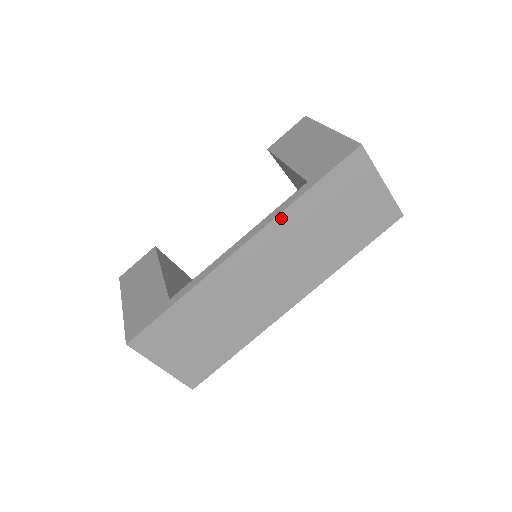
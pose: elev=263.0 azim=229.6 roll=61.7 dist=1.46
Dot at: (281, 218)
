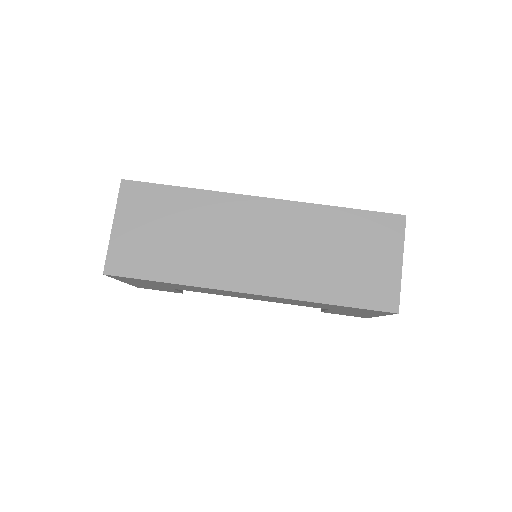
Dot at: (308, 207)
